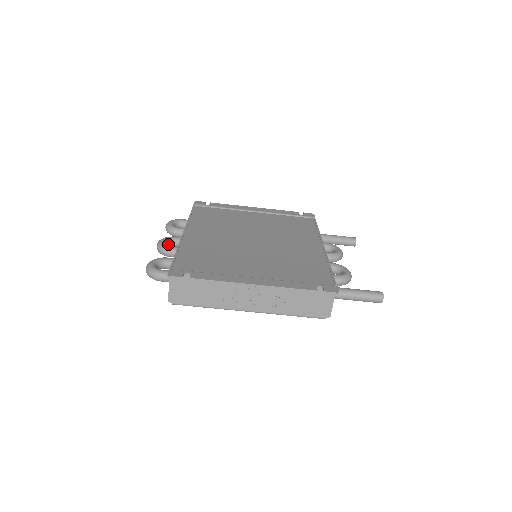
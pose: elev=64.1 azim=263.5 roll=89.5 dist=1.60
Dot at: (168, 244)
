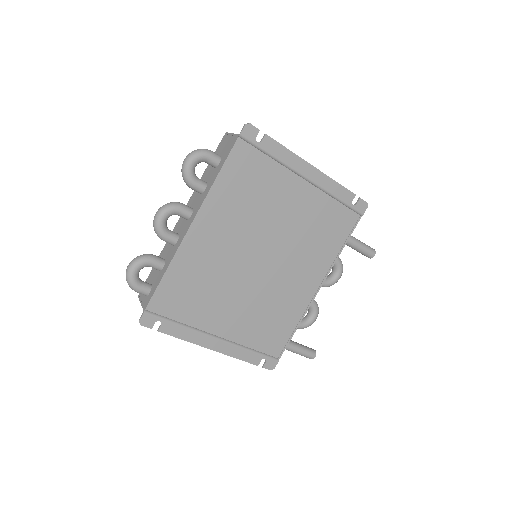
Dot at: (169, 216)
